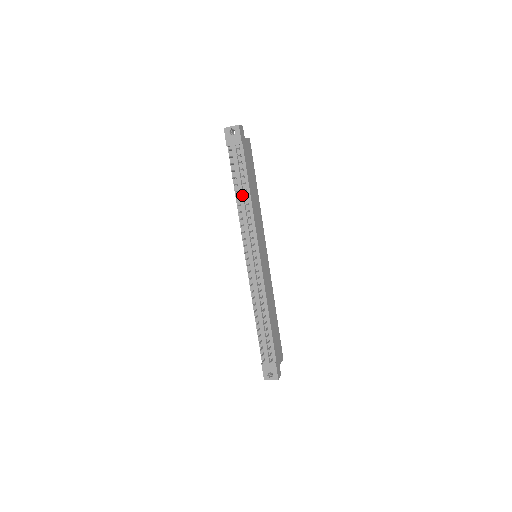
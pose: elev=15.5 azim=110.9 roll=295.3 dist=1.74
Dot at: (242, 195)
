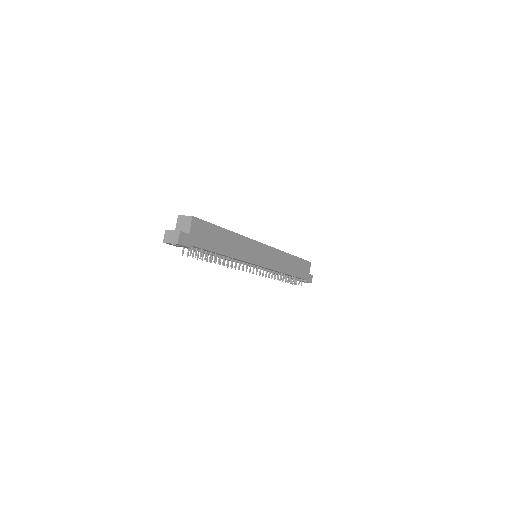
Dot at: (218, 257)
